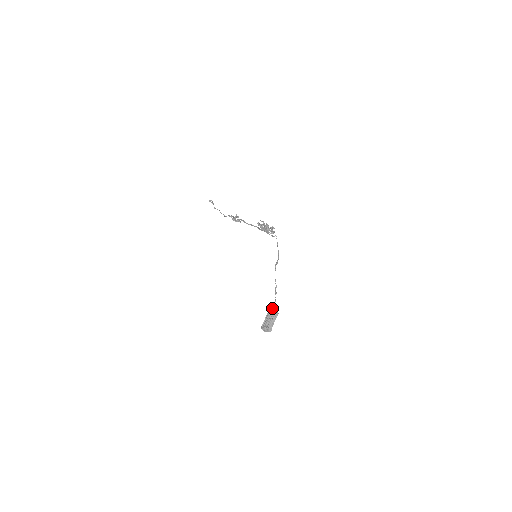
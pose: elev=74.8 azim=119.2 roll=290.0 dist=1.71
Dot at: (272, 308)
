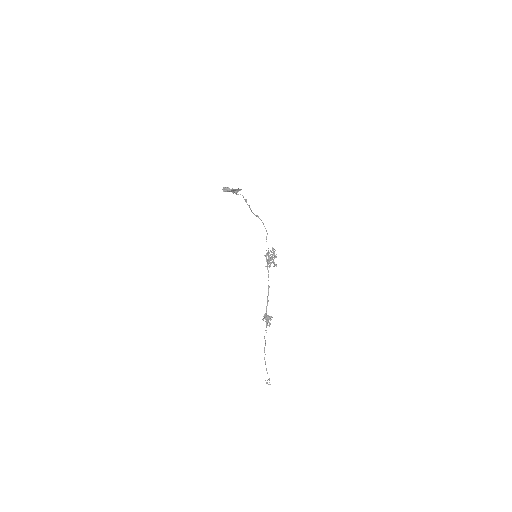
Dot at: occluded
